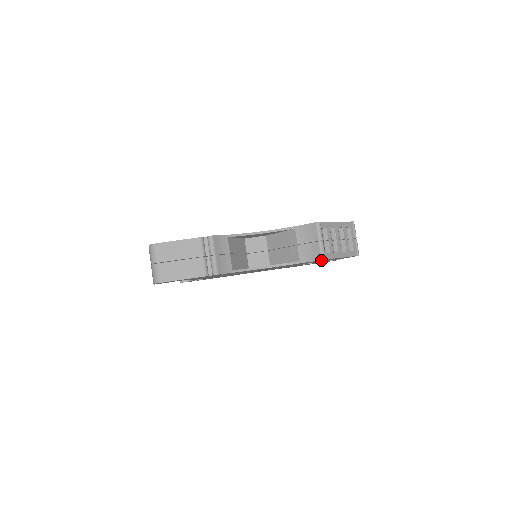
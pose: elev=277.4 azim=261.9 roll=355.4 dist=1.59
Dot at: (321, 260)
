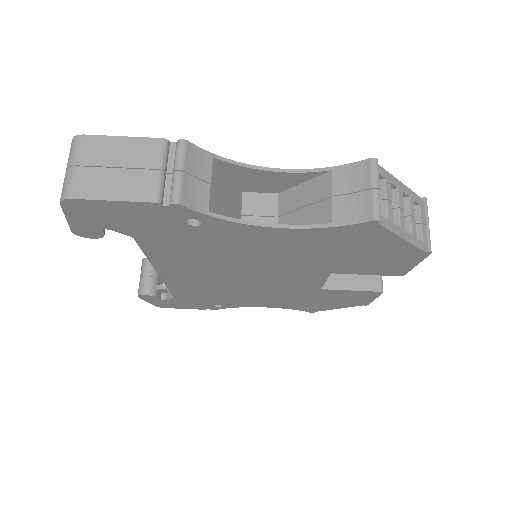
Dot at: (369, 233)
